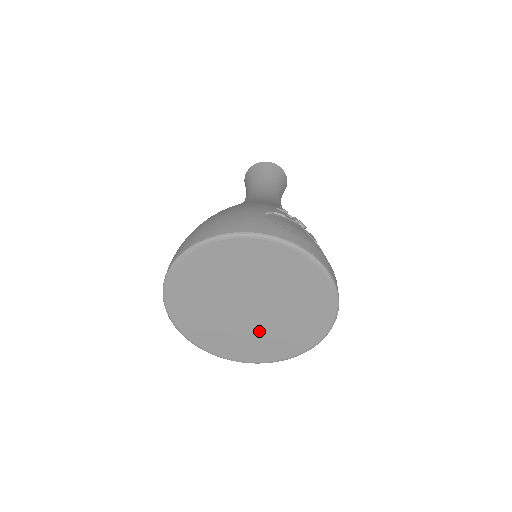
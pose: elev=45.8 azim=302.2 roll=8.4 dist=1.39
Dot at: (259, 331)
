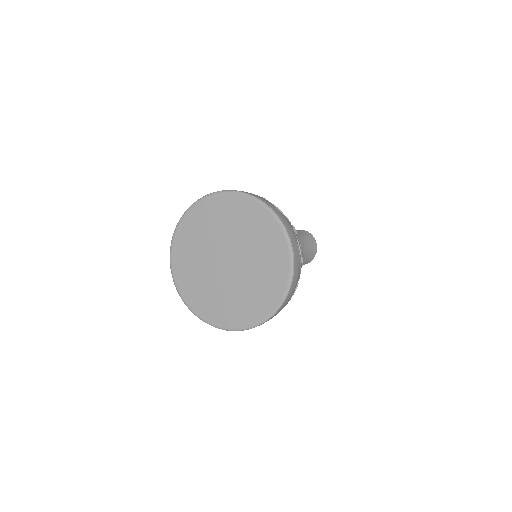
Dot at: (226, 289)
